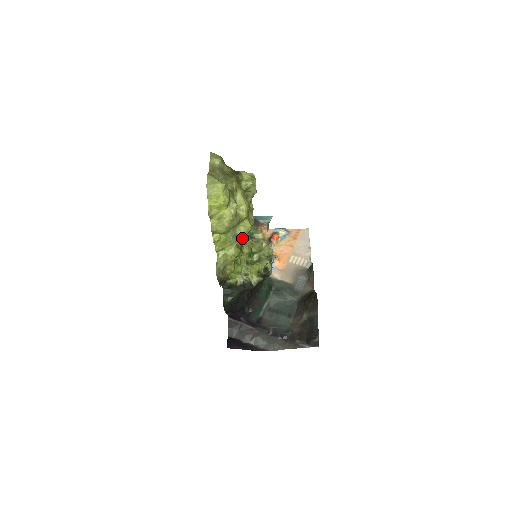
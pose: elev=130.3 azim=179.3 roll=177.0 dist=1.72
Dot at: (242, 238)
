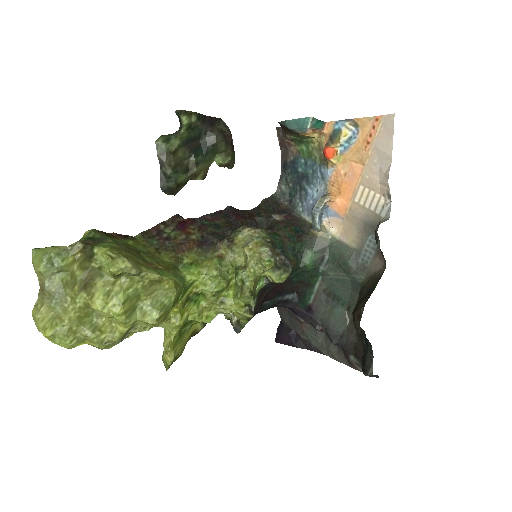
Dot at: (175, 305)
